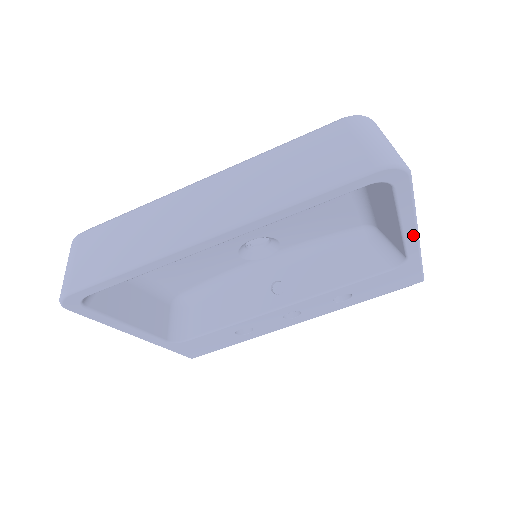
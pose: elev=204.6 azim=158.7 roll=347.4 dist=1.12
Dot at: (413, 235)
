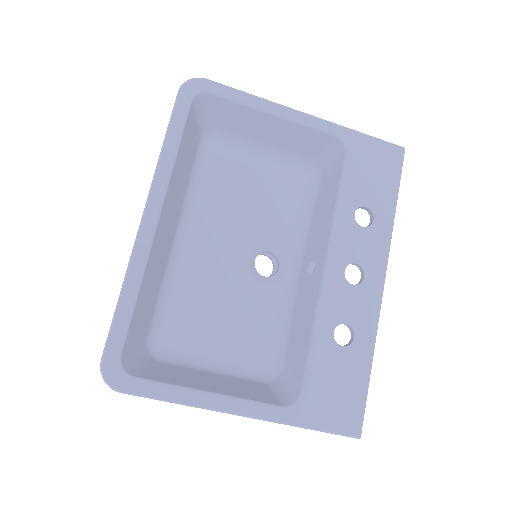
Dot at: (296, 114)
